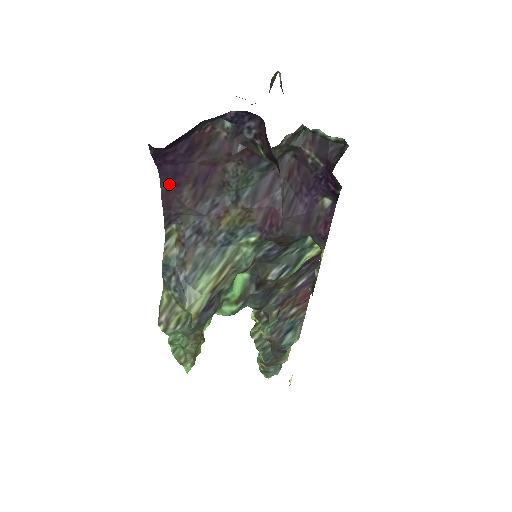
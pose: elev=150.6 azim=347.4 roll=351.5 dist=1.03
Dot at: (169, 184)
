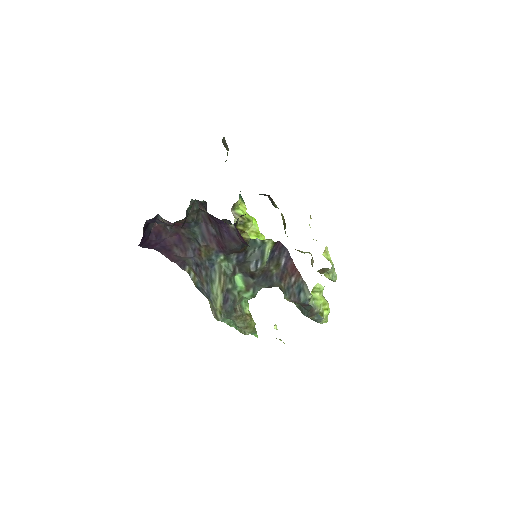
Dot at: (166, 252)
